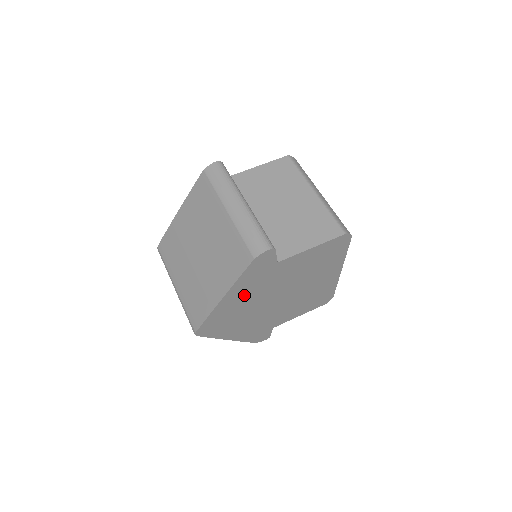
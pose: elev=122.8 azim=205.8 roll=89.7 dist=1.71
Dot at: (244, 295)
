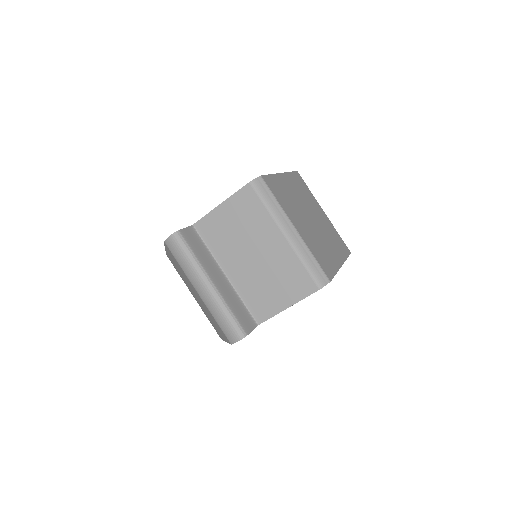
Dot at: occluded
